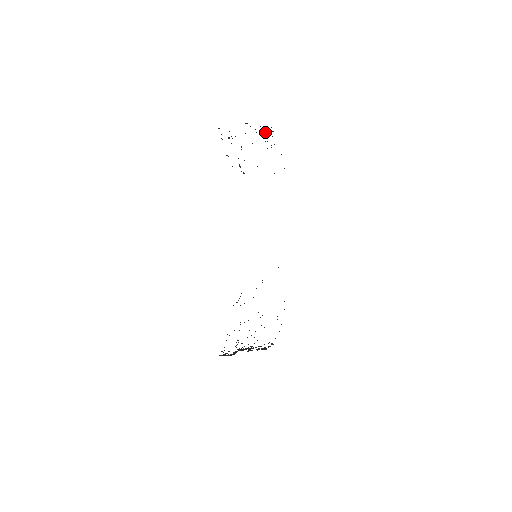
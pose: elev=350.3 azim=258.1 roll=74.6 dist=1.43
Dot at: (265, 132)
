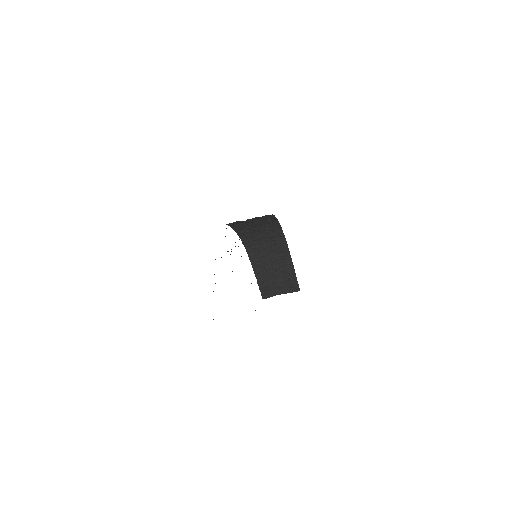
Dot at: (289, 282)
